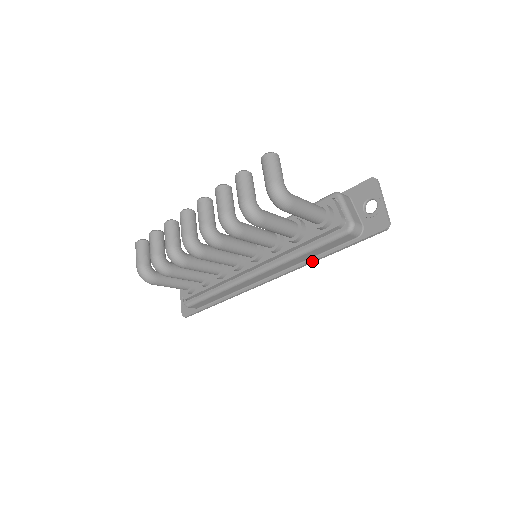
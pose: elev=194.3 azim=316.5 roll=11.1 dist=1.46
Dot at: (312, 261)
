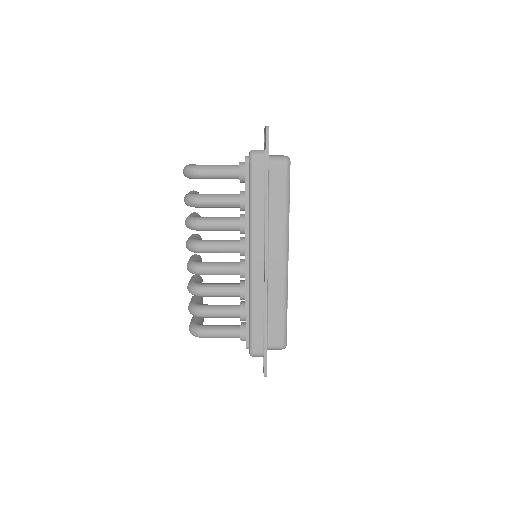
Dot at: (265, 207)
